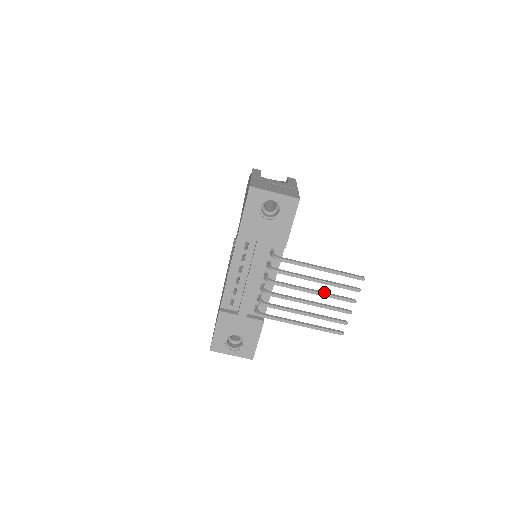
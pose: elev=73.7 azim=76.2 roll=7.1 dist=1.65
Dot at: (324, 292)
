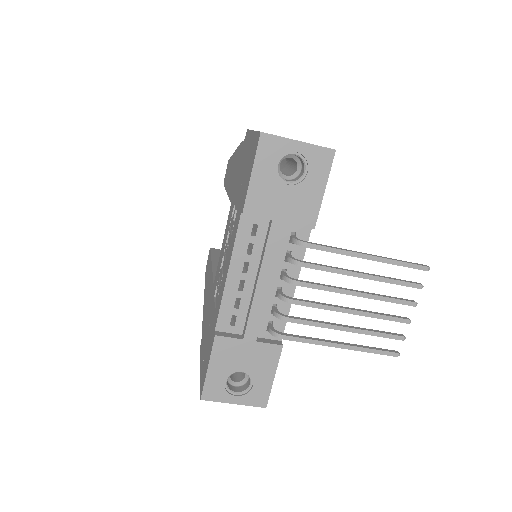
Dot at: (372, 293)
